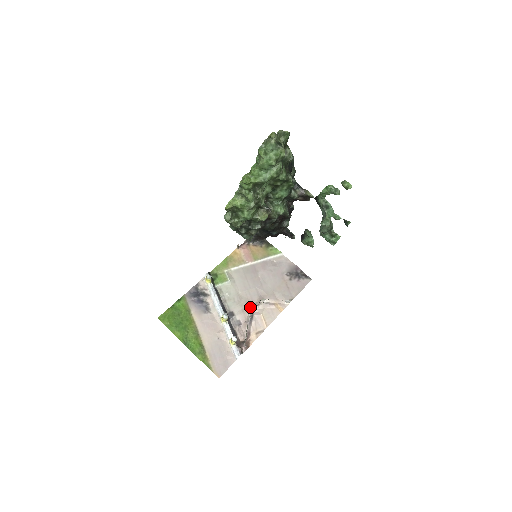
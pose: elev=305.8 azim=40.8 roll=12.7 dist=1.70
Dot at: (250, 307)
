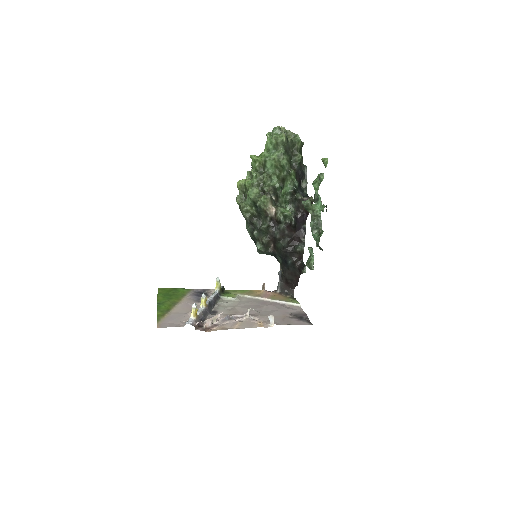
Dot at: (235, 315)
